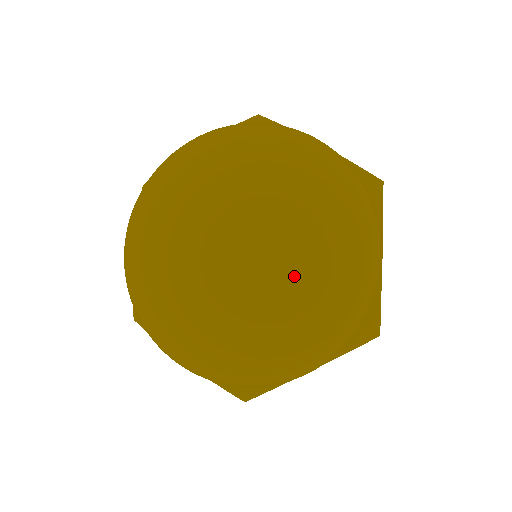
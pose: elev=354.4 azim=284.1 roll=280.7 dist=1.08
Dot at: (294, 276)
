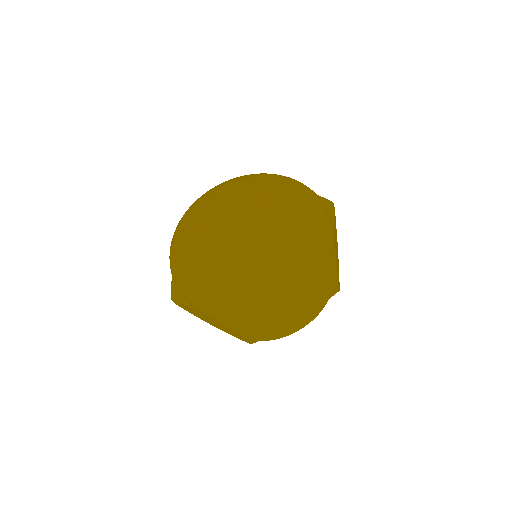
Dot at: (277, 229)
